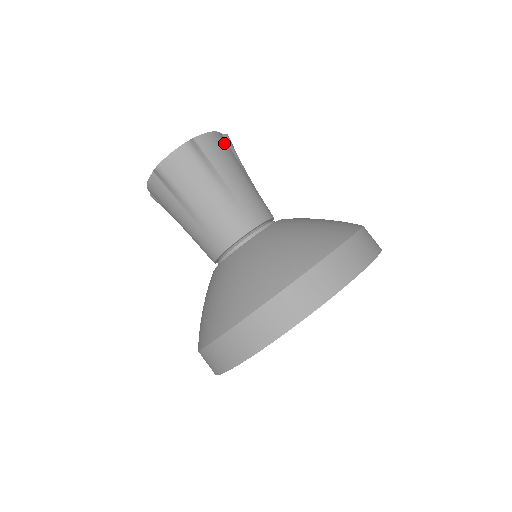
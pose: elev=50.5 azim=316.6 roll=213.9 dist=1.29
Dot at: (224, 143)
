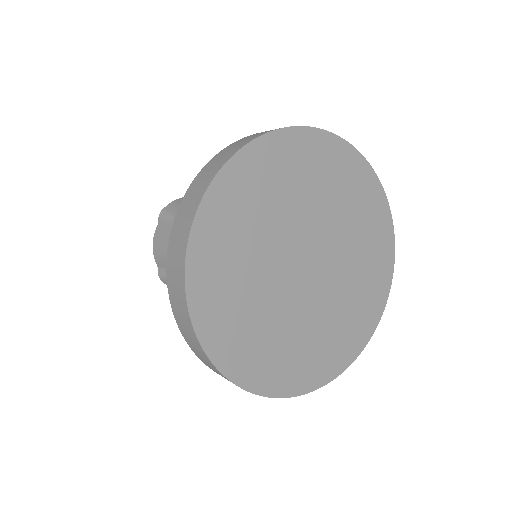
Dot at: occluded
